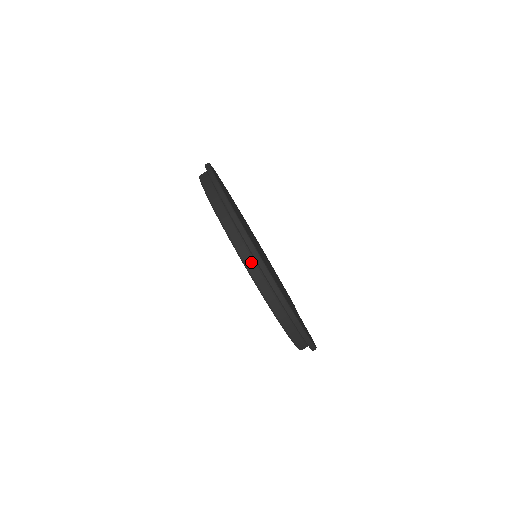
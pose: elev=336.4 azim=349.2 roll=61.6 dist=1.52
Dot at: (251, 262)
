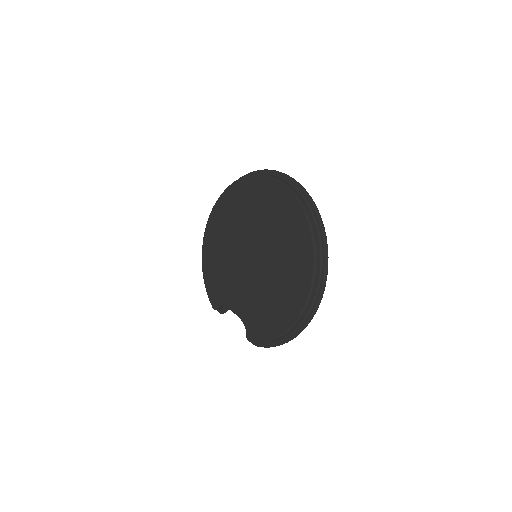
Dot at: (319, 257)
